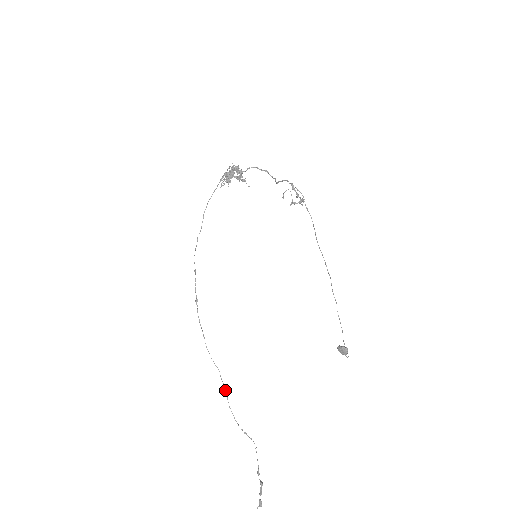
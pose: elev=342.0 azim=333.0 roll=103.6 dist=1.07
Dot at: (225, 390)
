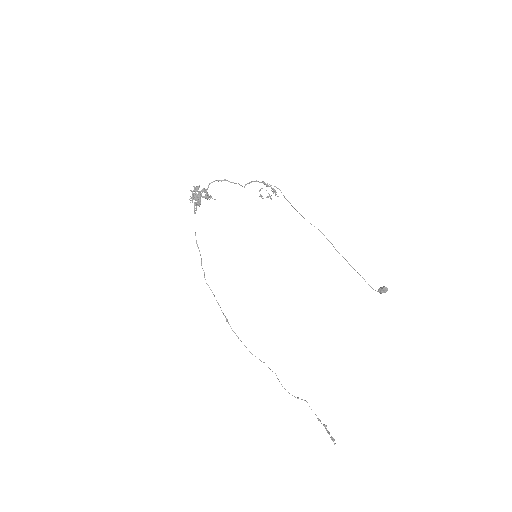
Dot at: occluded
